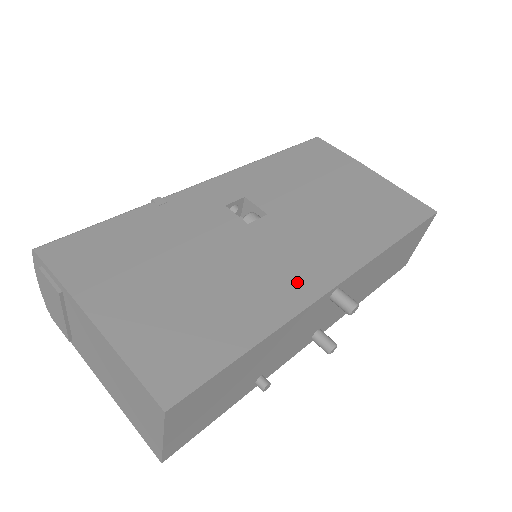
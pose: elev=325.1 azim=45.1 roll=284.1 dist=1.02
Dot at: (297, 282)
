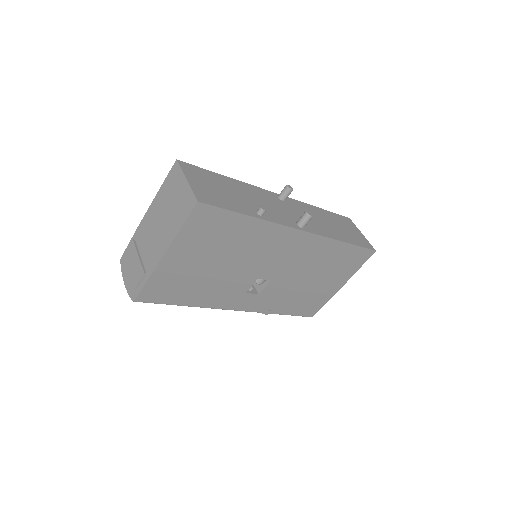
Dot at: occluded
